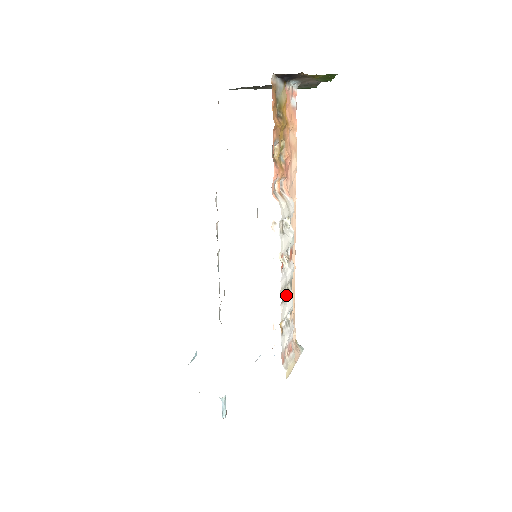
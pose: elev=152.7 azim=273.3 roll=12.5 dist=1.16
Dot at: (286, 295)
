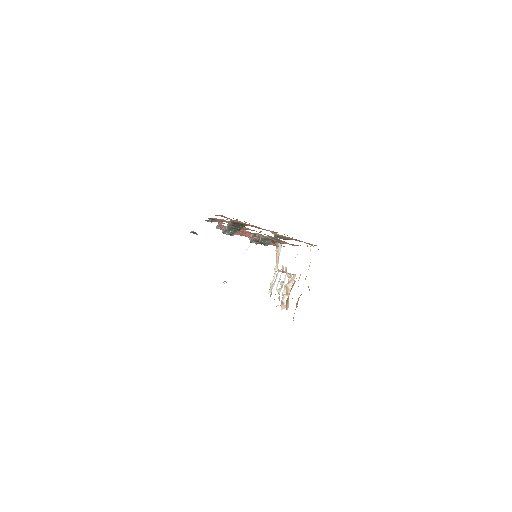
Dot at: (277, 285)
